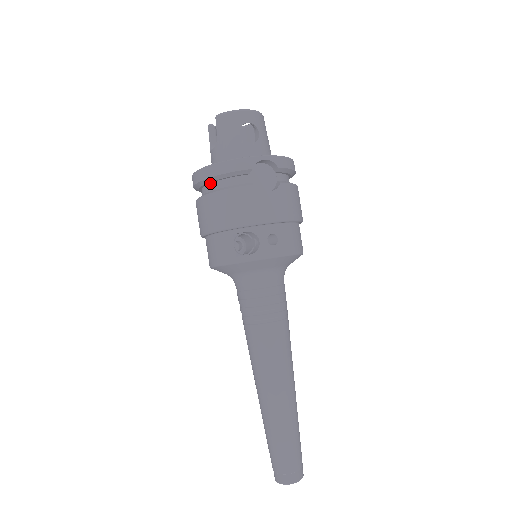
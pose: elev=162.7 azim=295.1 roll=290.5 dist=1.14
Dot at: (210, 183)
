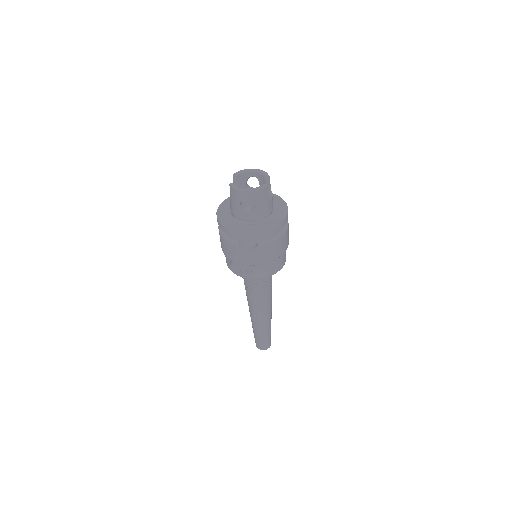
Dot at: occluded
